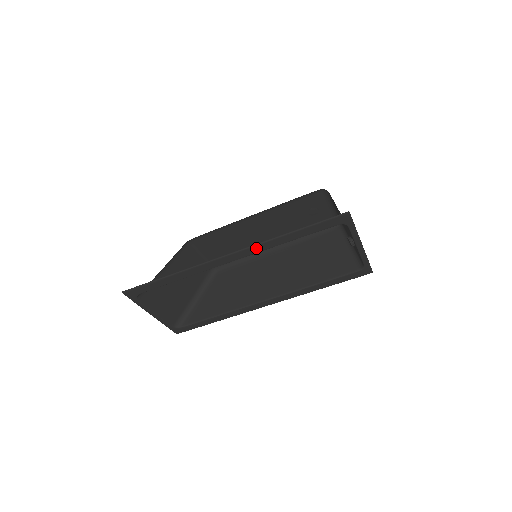
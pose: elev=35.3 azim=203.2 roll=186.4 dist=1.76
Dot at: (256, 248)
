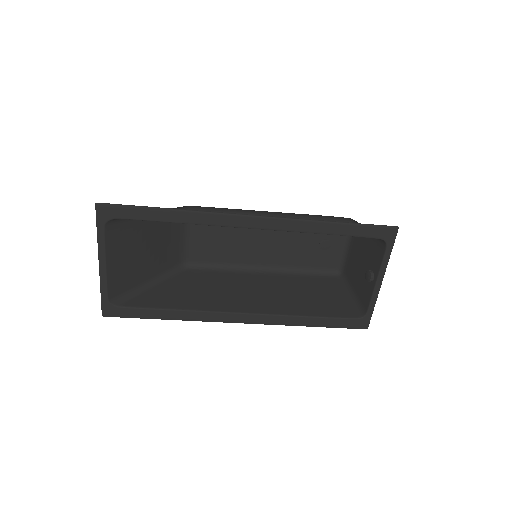
Dot at: (288, 223)
